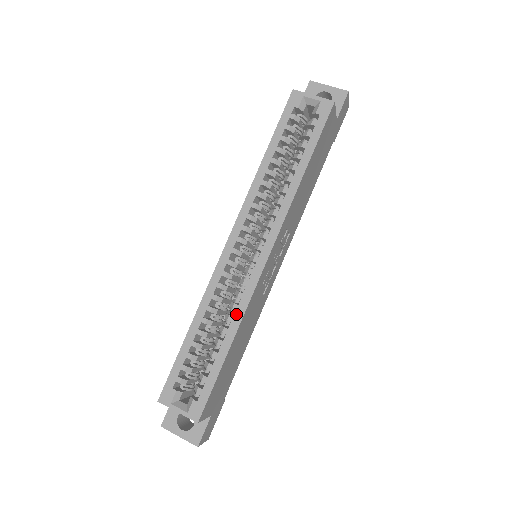
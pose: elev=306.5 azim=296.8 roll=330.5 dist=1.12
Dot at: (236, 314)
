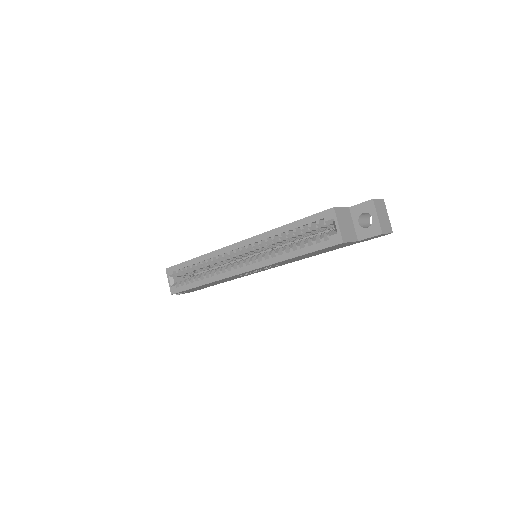
Dot at: (213, 277)
